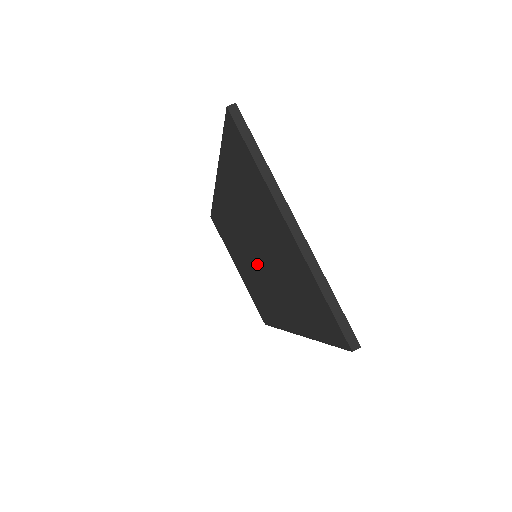
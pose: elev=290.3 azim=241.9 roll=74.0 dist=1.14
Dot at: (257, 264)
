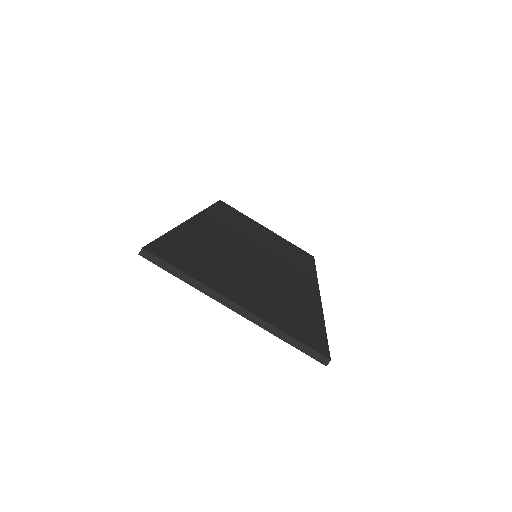
Dot at: occluded
